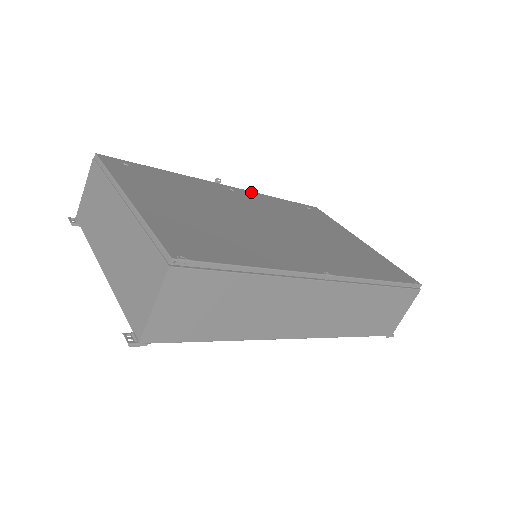
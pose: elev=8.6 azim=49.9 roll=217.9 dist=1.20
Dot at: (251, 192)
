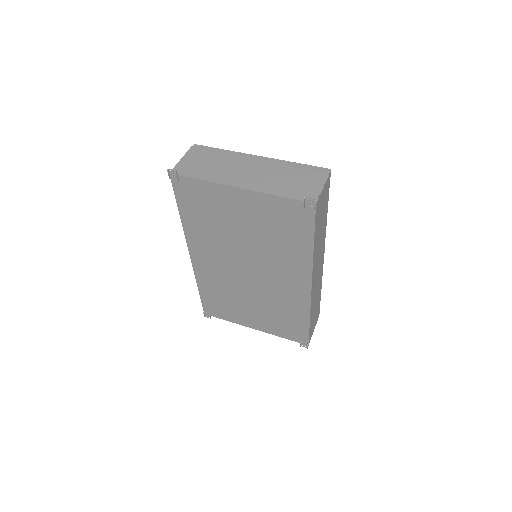
Dot at: occluded
